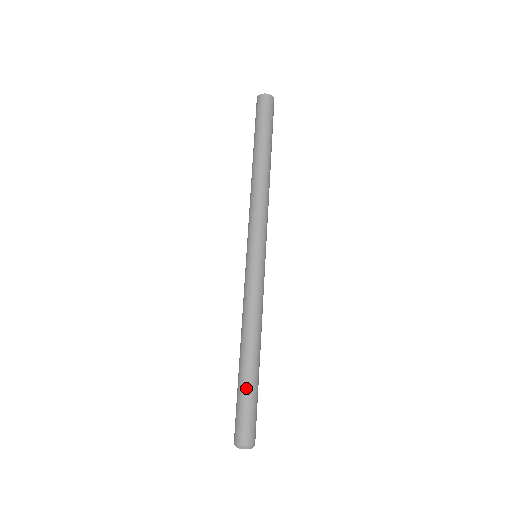
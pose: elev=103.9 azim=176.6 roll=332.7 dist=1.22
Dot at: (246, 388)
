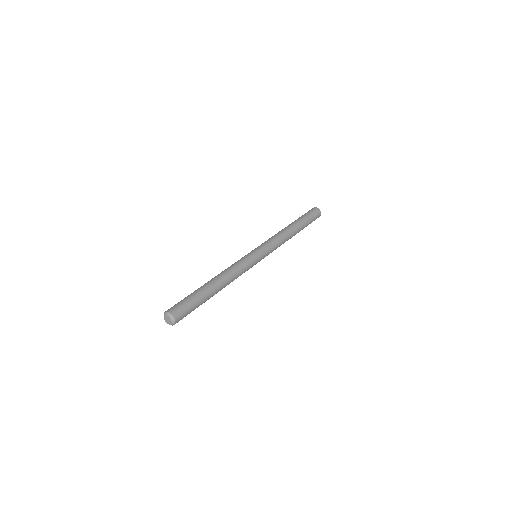
Dot at: (193, 292)
